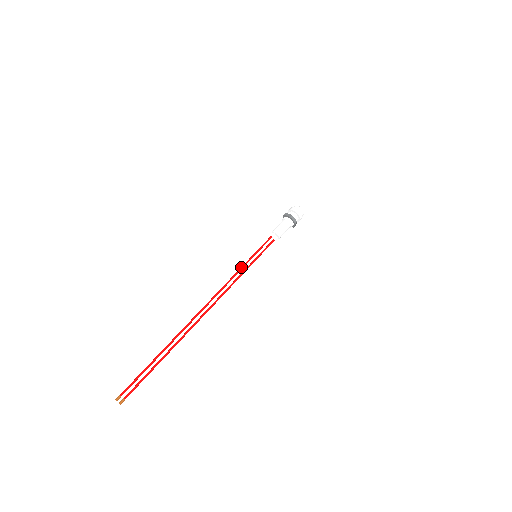
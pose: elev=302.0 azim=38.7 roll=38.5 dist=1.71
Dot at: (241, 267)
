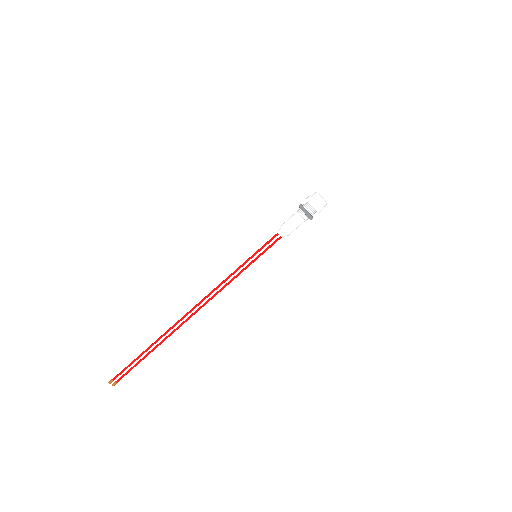
Dot at: (236, 269)
